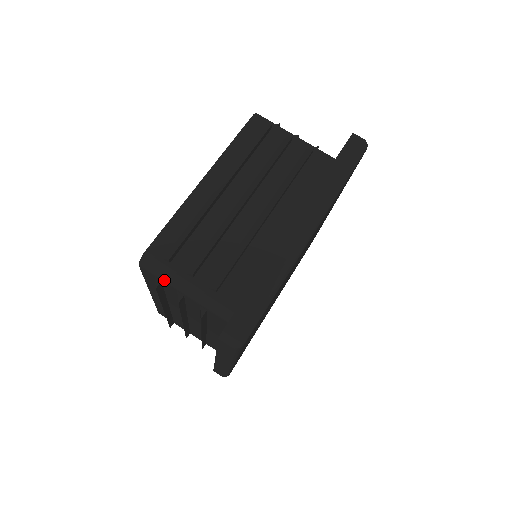
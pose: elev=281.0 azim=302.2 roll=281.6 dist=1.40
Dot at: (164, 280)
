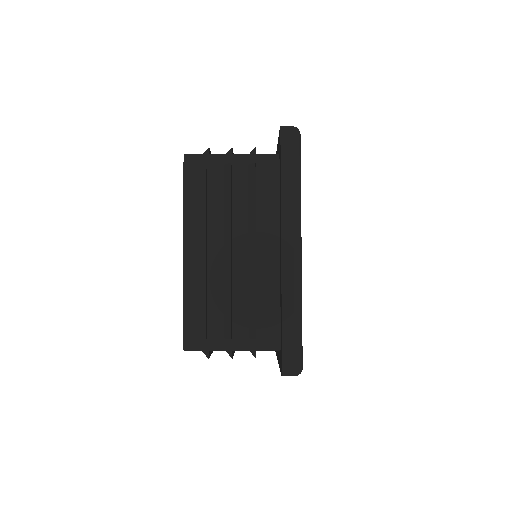
Dot at: occluded
